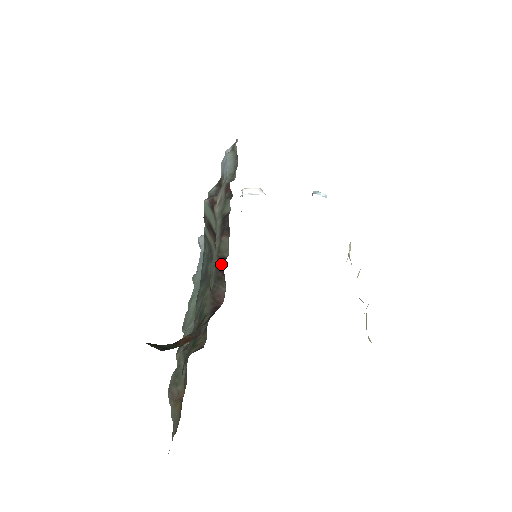
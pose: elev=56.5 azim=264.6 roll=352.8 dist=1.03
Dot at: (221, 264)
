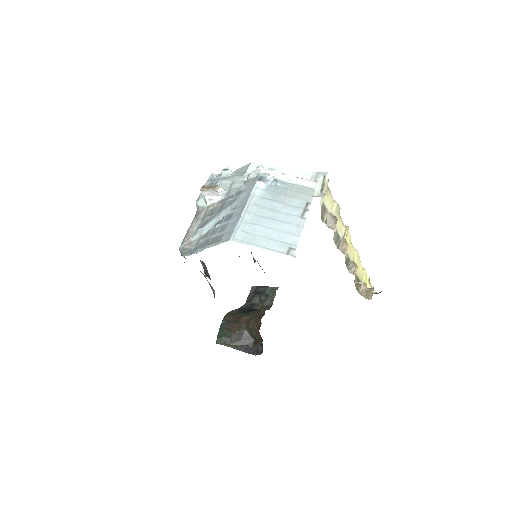
Dot at: (250, 332)
